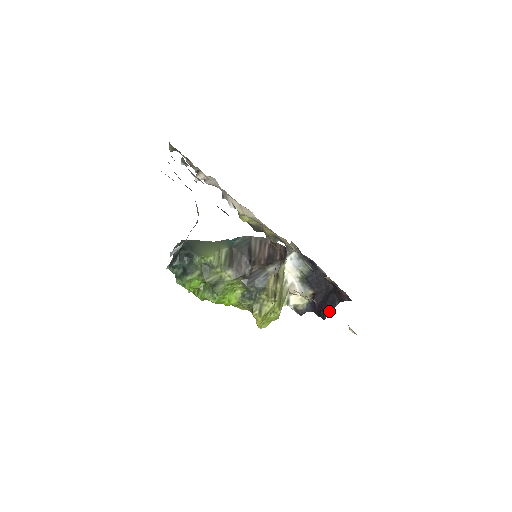
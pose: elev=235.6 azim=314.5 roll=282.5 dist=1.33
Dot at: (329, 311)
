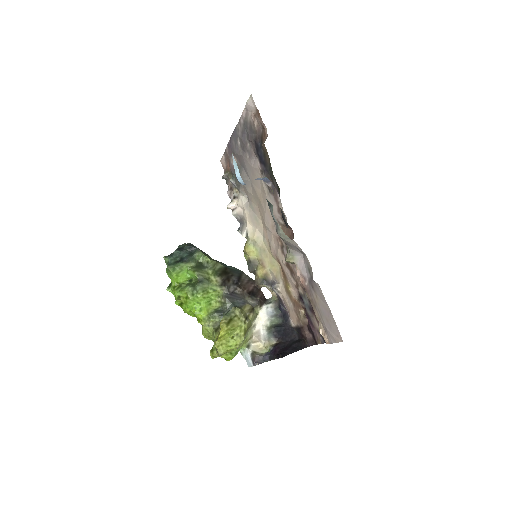
Dot at: (290, 353)
